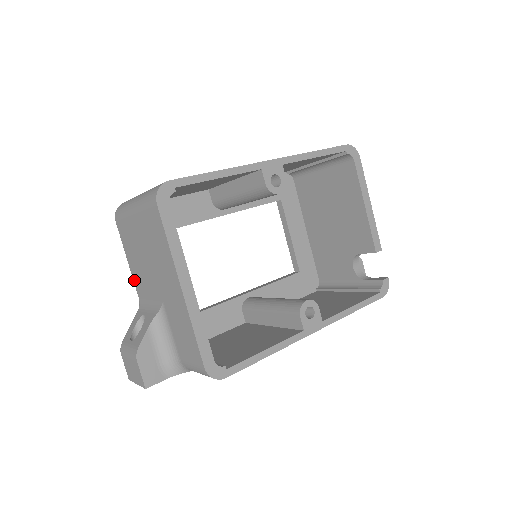
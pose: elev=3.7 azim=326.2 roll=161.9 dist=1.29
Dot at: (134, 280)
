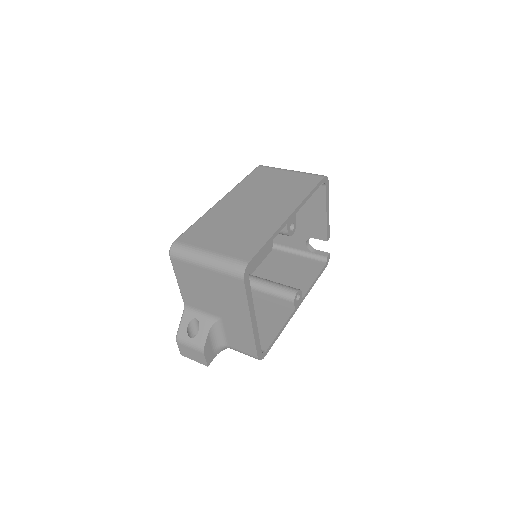
Dot at: (183, 294)
